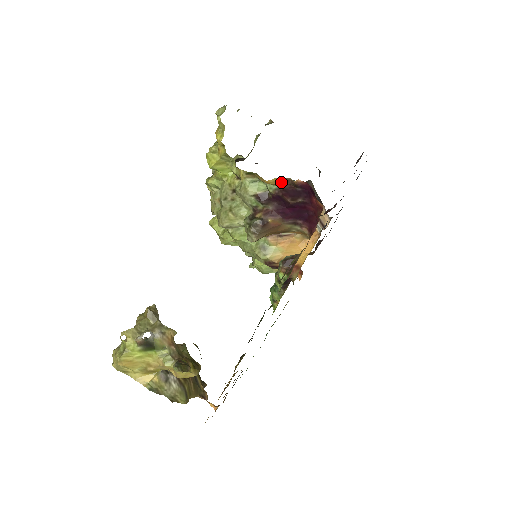
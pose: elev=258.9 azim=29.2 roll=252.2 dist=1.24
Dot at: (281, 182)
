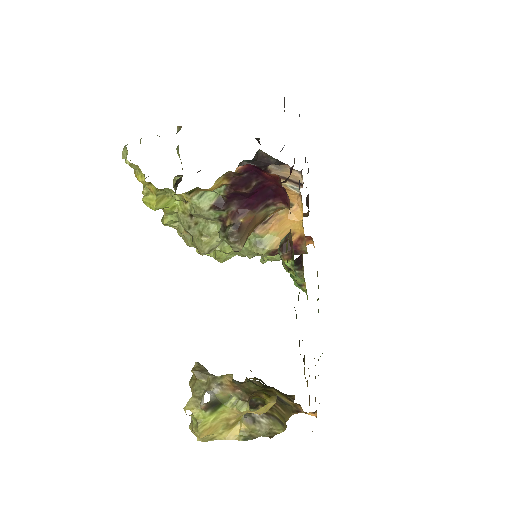
Dot at: (224, 180)
